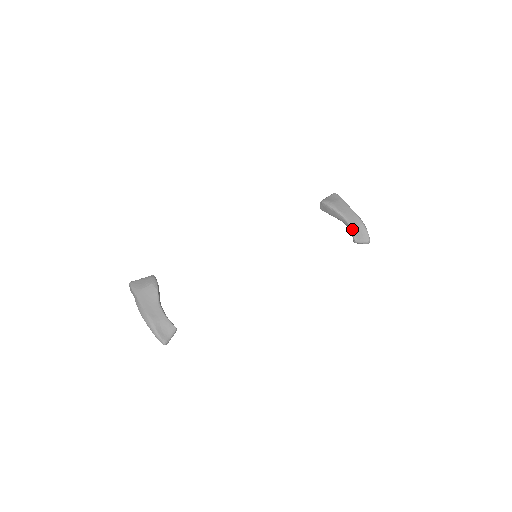
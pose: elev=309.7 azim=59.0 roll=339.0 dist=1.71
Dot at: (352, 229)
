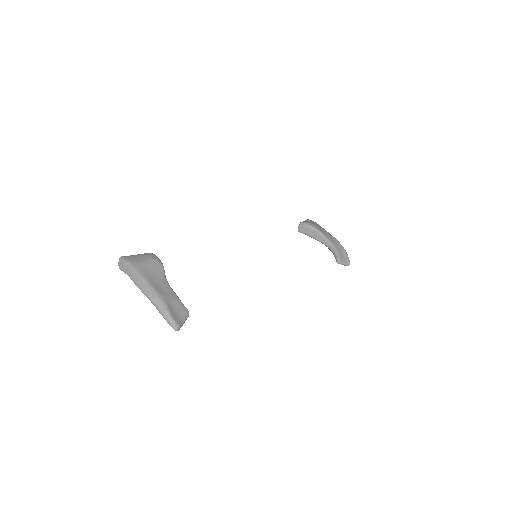
Dot at: (335, 249)
